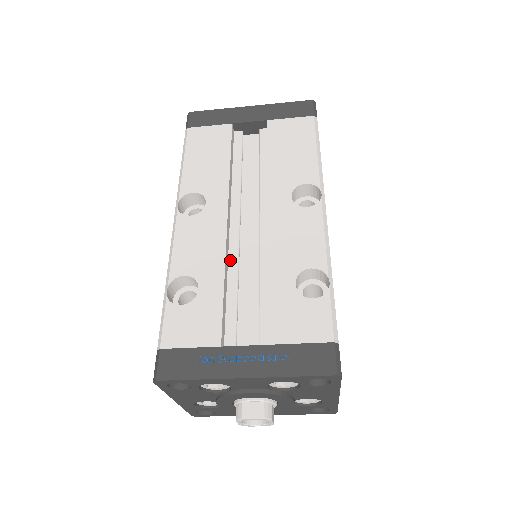
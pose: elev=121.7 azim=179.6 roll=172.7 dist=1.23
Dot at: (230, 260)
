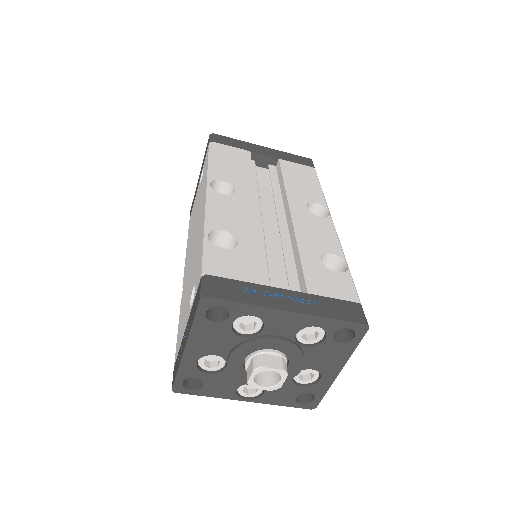
Dot at: occluded
